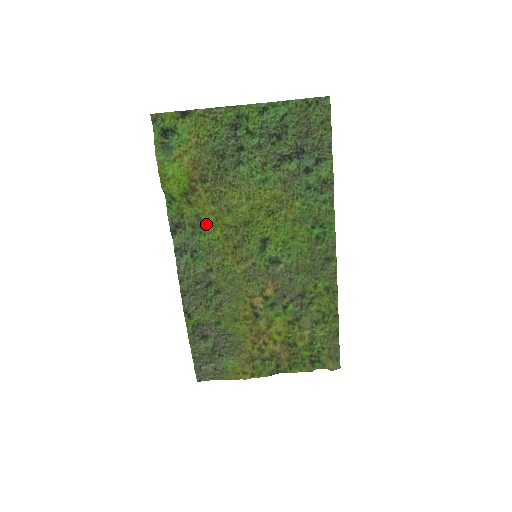
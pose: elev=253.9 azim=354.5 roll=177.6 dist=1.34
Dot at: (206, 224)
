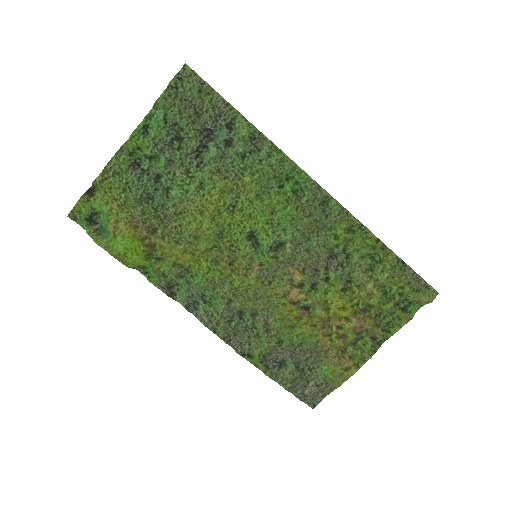
Dot at: (189, 265)
